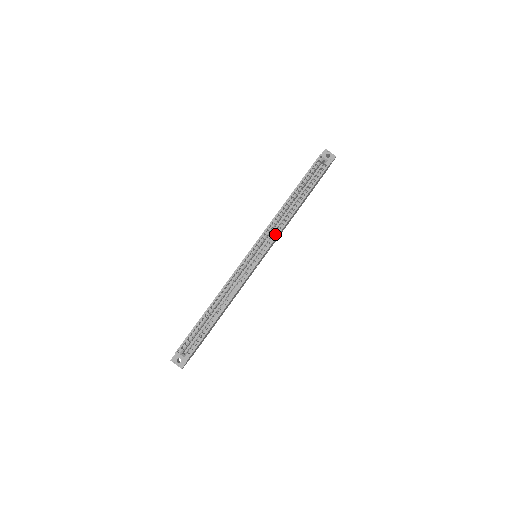
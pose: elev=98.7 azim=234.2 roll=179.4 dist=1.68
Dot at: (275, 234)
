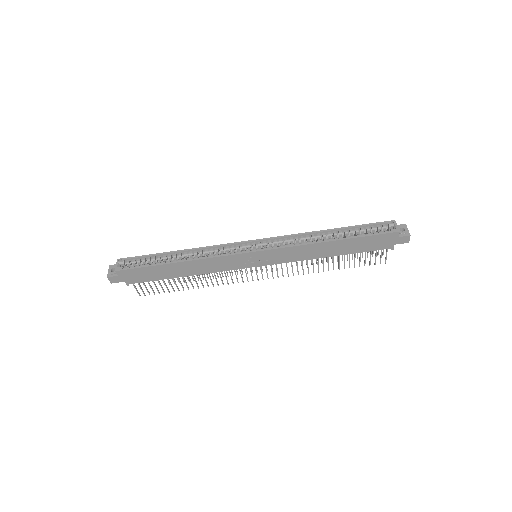
Dot at: (286, 245)
